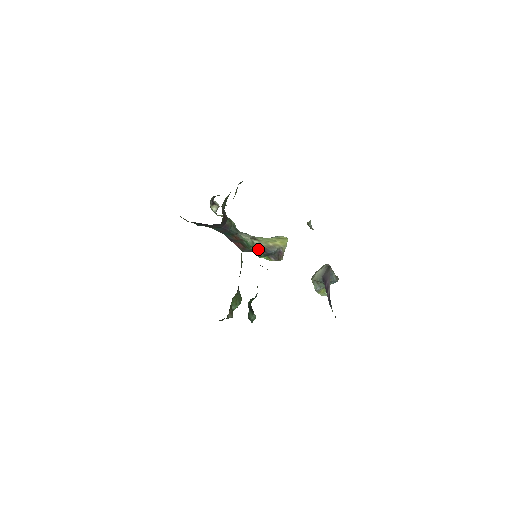
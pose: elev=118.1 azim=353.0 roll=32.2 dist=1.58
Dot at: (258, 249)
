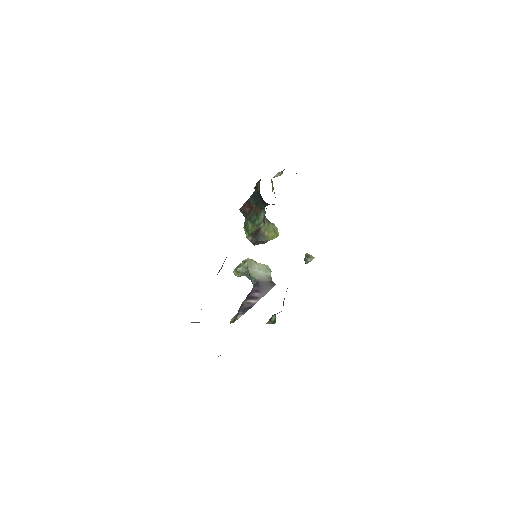
Dot at: (255, 228)
